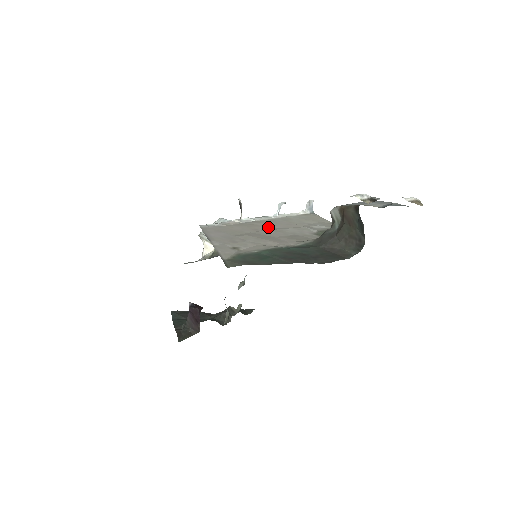
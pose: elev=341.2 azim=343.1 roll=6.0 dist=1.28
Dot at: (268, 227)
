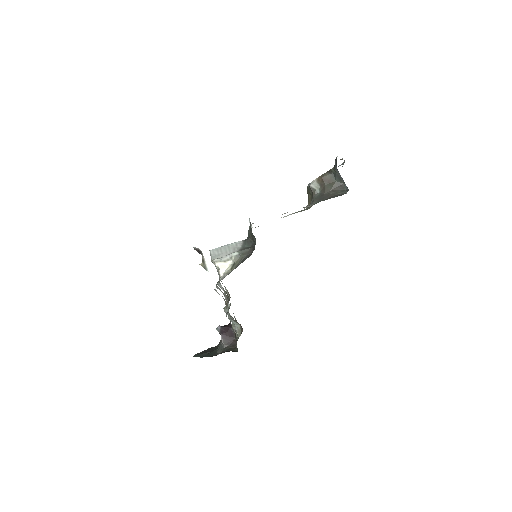
Dot at: occluded
